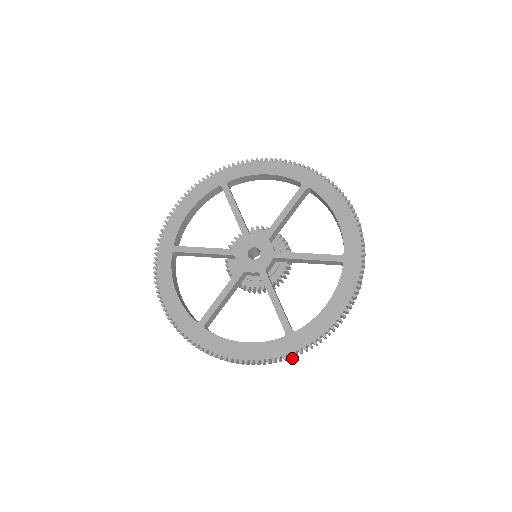
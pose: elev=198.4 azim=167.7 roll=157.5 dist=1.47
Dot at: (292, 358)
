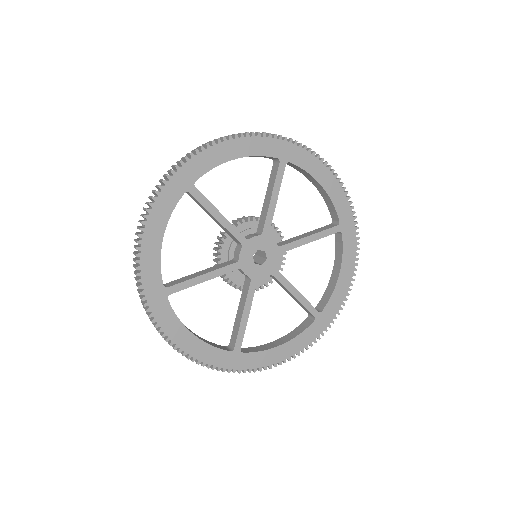
Dot at: occluded
